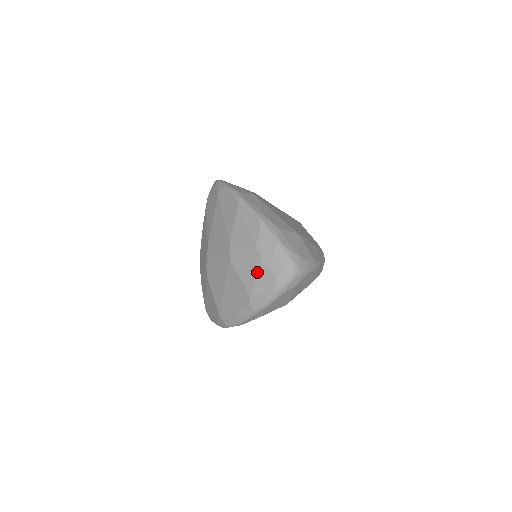
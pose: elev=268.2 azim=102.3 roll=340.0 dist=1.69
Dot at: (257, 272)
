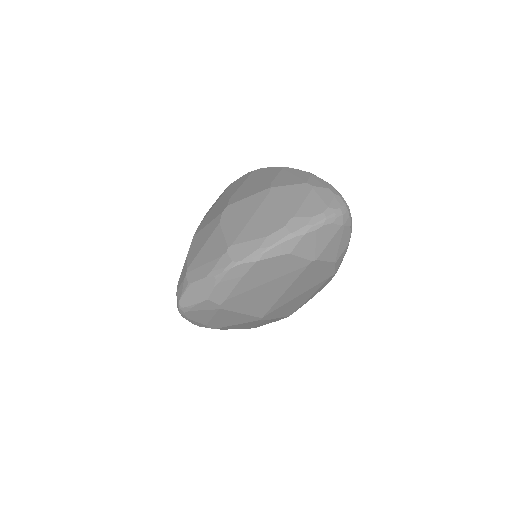
Dot at: (305, 198)
